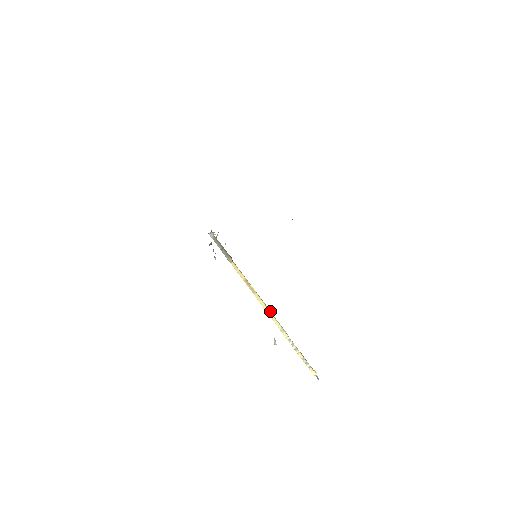
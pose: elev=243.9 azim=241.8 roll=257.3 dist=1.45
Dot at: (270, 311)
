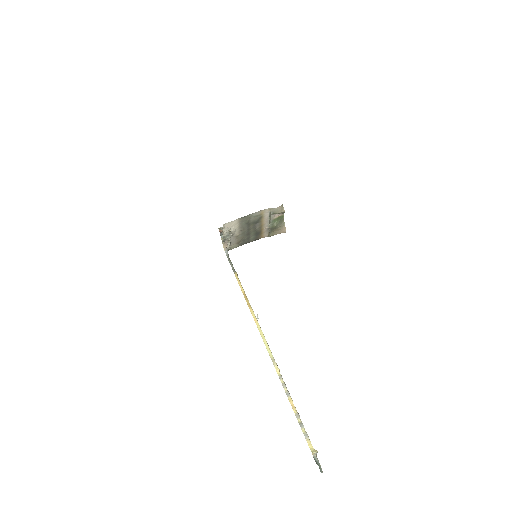
Dot at: (263, 334)
